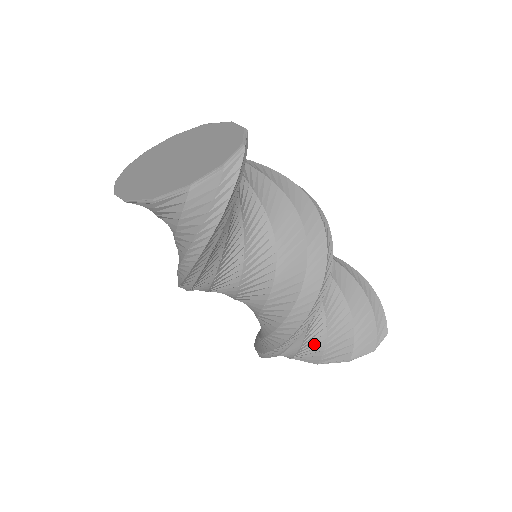
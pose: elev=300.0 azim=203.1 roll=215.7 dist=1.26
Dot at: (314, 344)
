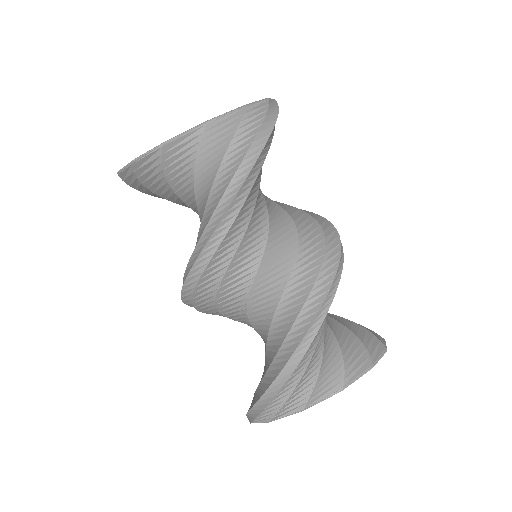
Dot at: (332, 357)
